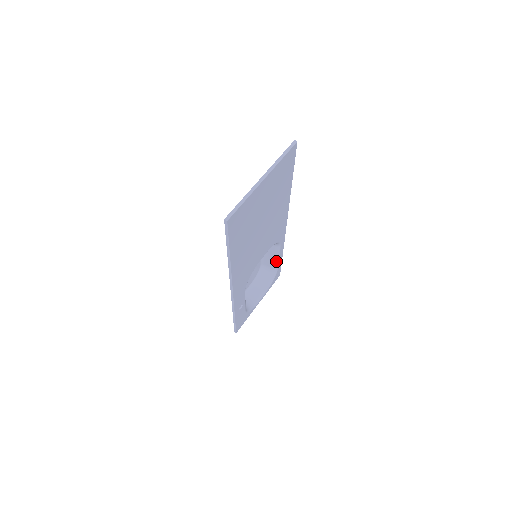
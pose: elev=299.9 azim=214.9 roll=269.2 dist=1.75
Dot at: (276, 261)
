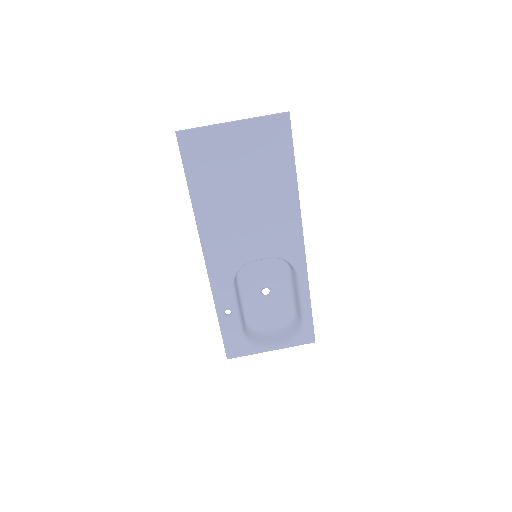
Dot at: (301, 304)
